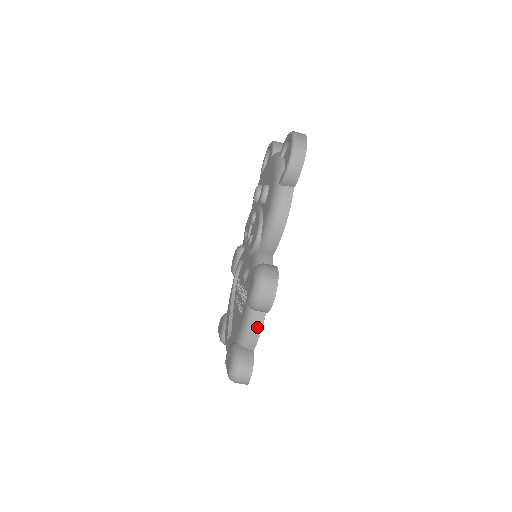
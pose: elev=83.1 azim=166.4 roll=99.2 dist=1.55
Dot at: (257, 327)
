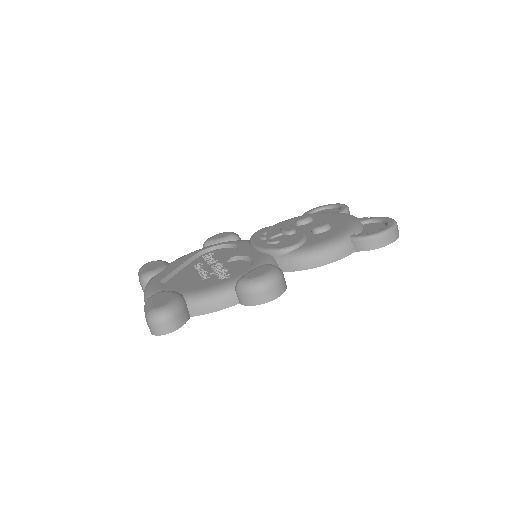
Dot at: (220, 305)
